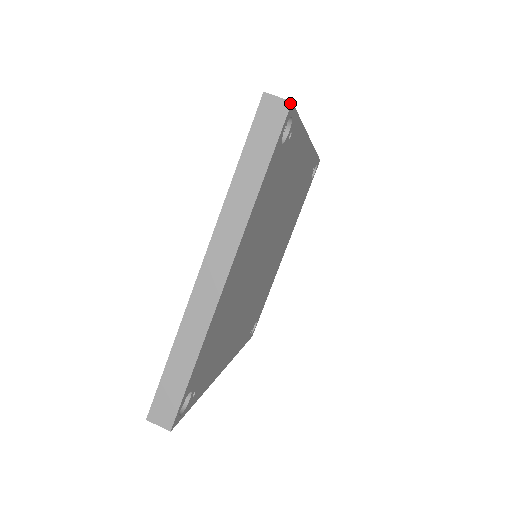
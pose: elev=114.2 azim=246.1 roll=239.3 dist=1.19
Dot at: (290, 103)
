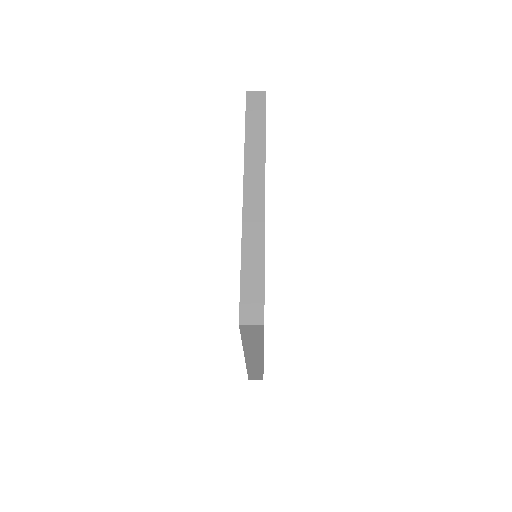
Dot at: (265, 92)
